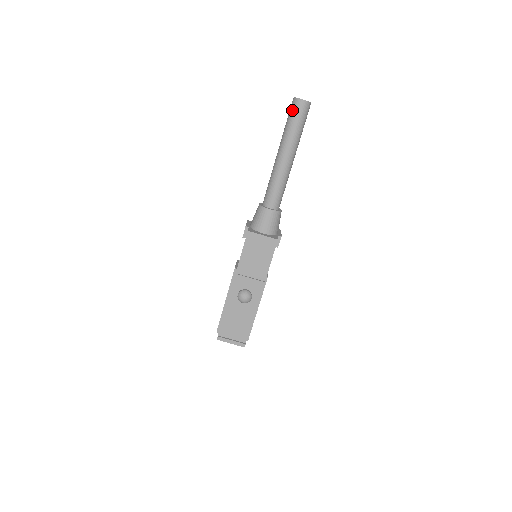
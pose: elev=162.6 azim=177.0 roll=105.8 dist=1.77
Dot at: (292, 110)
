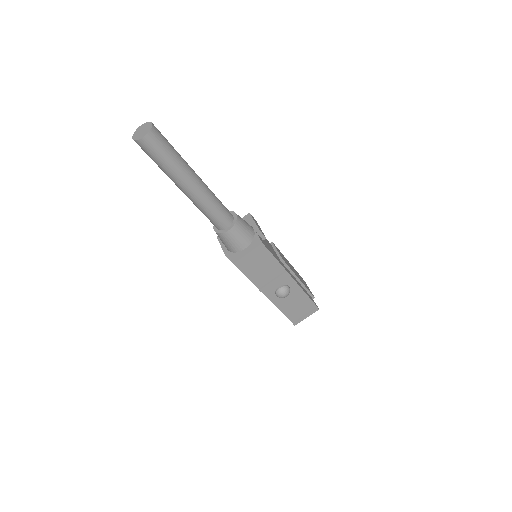
Dot at: (147, 152)
